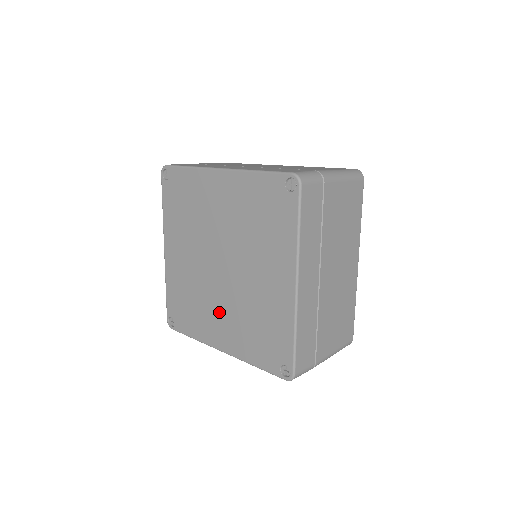
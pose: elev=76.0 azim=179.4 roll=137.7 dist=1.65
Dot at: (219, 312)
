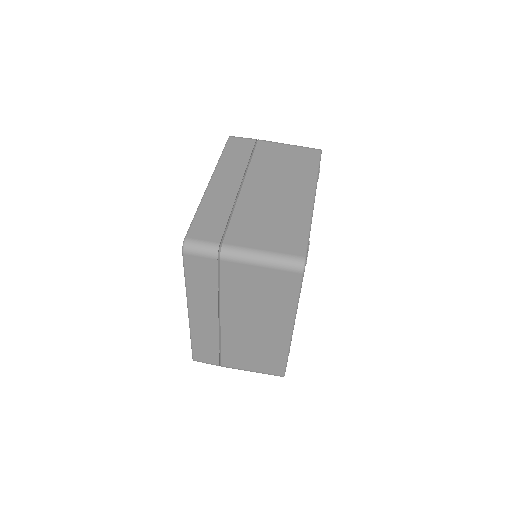
Dot at: occluded
